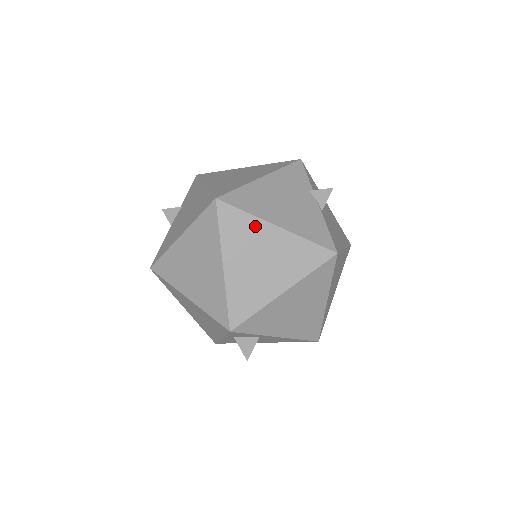
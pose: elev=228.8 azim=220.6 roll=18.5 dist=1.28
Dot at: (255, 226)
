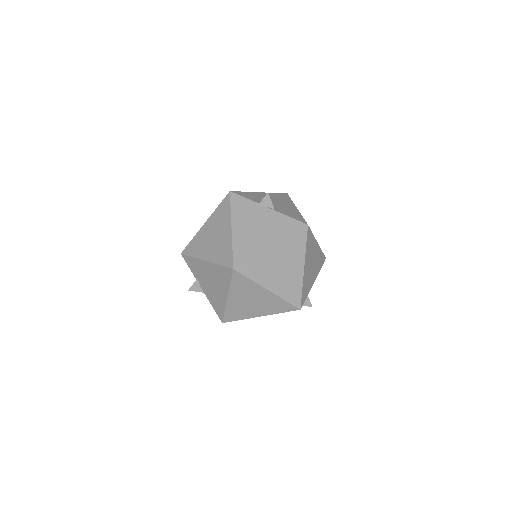
Dot at: (263, 258)
